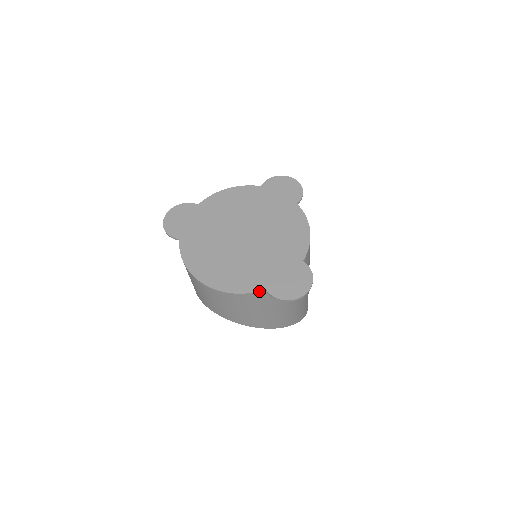
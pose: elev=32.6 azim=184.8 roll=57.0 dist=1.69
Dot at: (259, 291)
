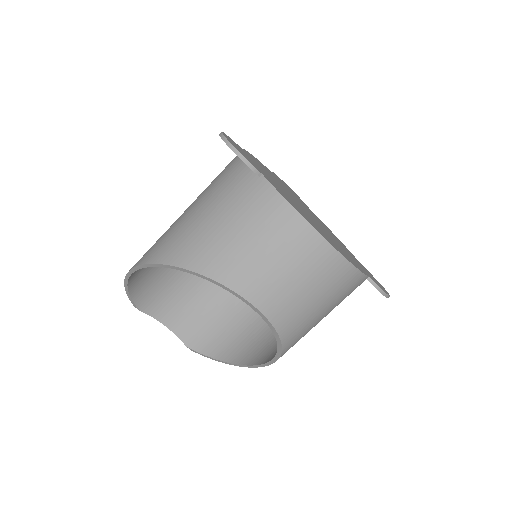
Dot at: (367, 276)
